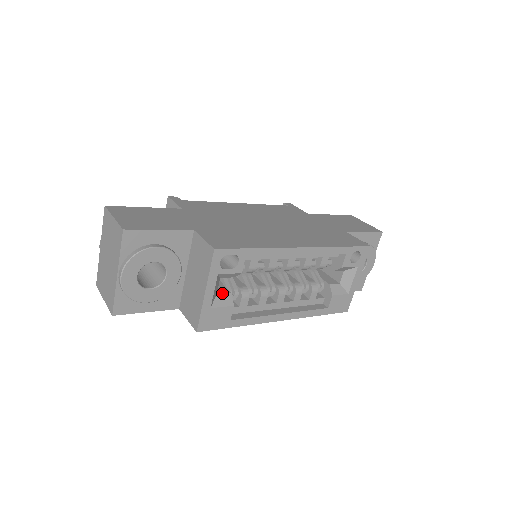
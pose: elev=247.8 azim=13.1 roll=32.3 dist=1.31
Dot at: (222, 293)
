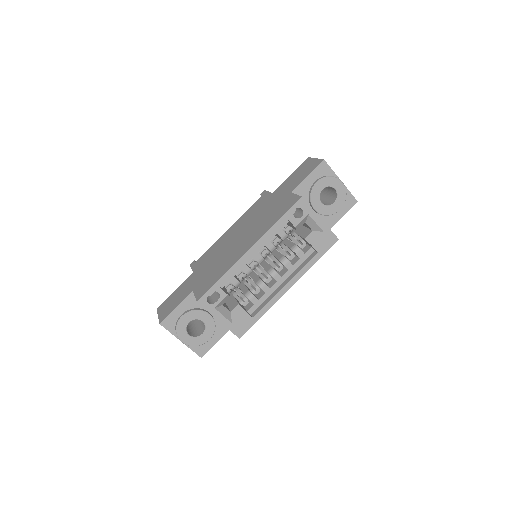
Dot at: (234, 309)
